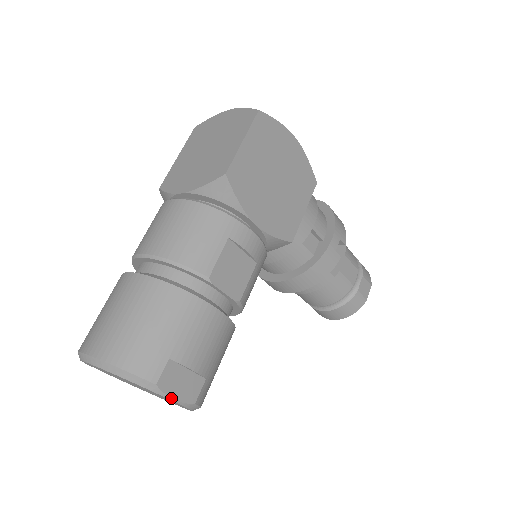
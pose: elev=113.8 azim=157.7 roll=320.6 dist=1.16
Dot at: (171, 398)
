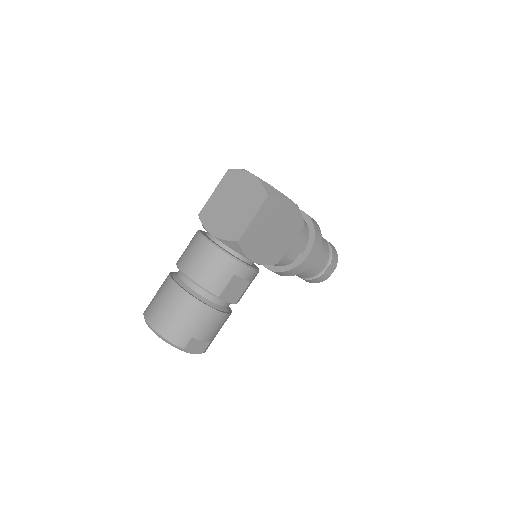
Dot at: (190, 353)
